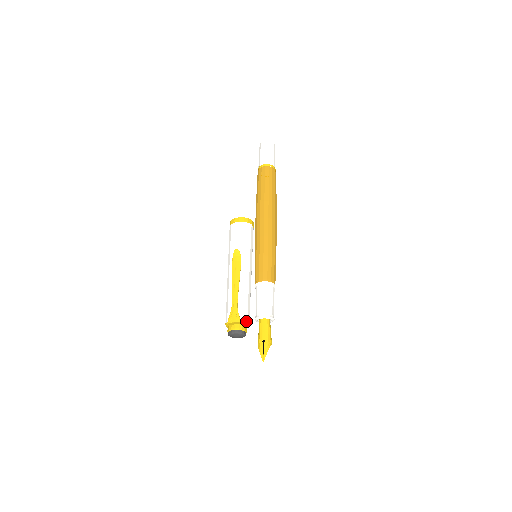
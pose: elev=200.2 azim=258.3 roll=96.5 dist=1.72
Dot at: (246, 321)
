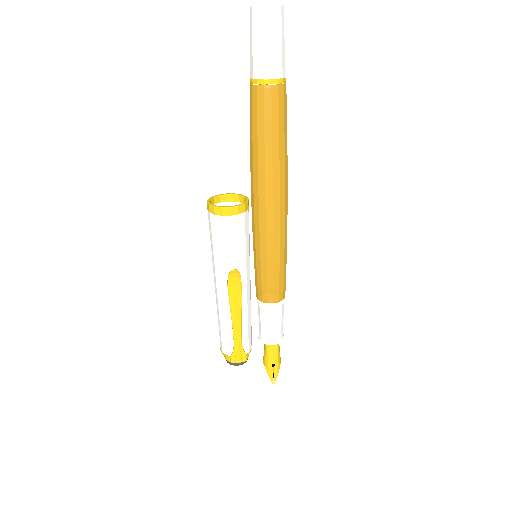
Dot at: (250, 348)
